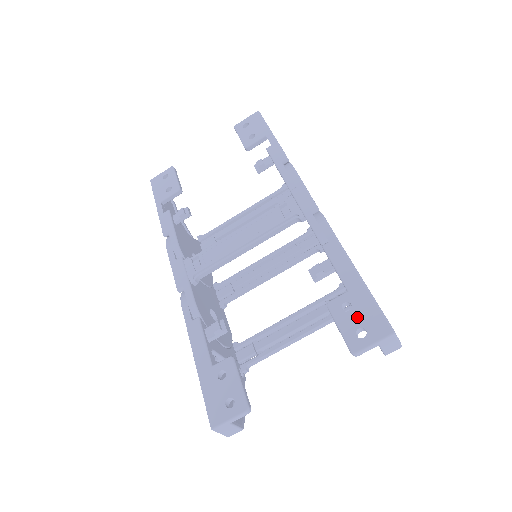
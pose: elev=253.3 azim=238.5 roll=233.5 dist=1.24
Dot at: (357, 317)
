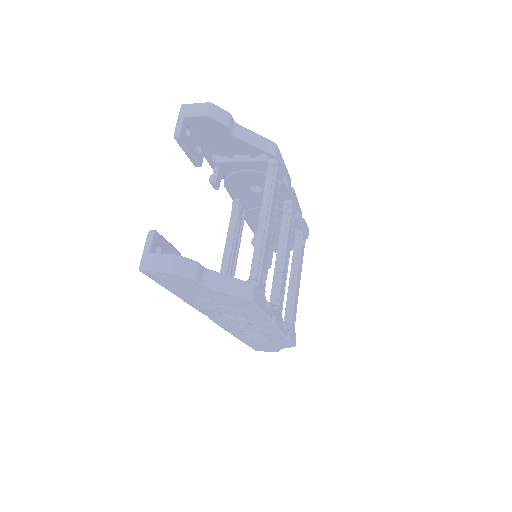
Dot at: occluded
